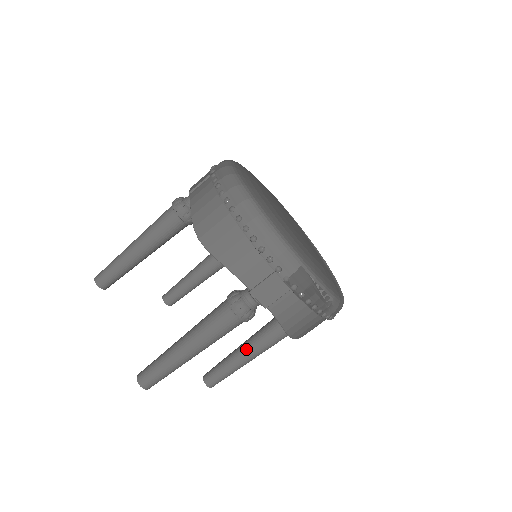
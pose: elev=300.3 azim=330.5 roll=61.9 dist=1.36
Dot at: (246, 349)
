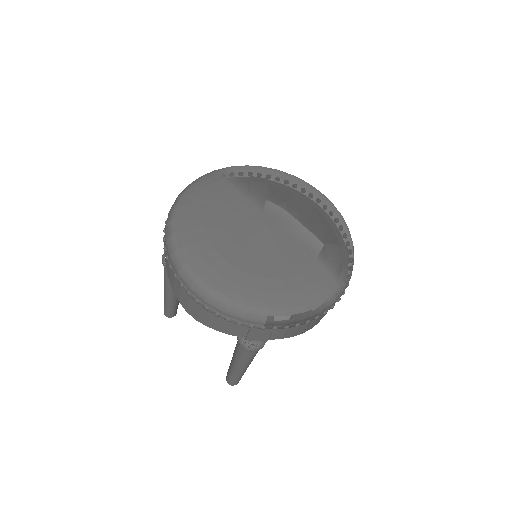
Dot at: occluded
